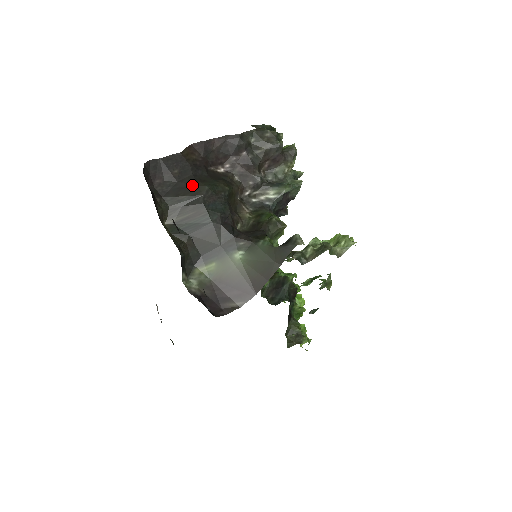
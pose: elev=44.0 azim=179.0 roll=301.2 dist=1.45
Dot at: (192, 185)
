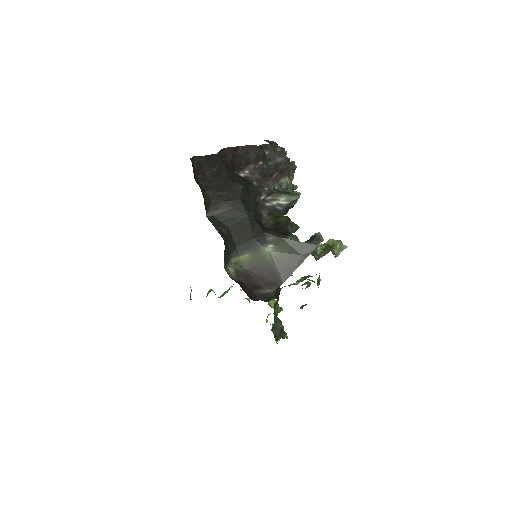
Dot at: (229, 183)
